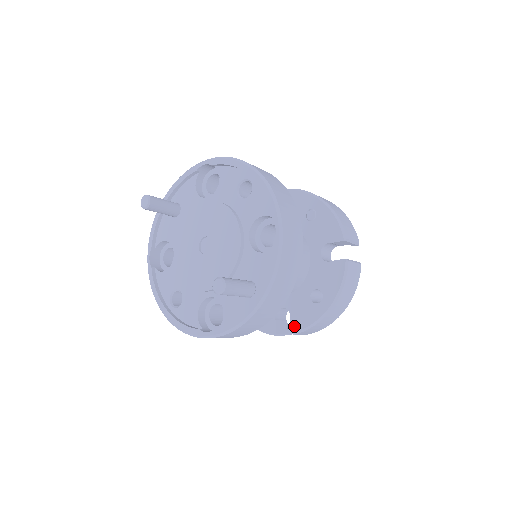
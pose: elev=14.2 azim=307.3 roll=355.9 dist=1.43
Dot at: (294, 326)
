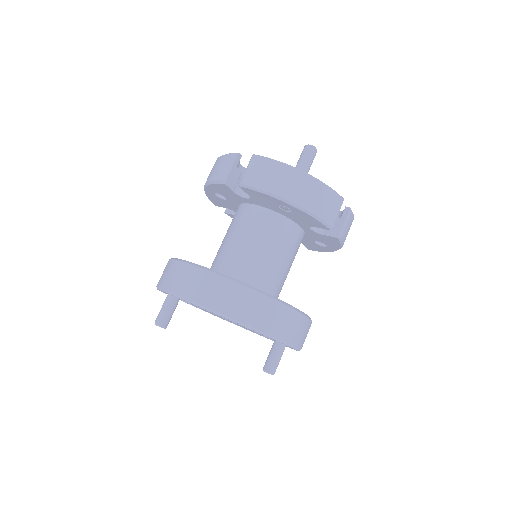
Dot at: (310, 249)
